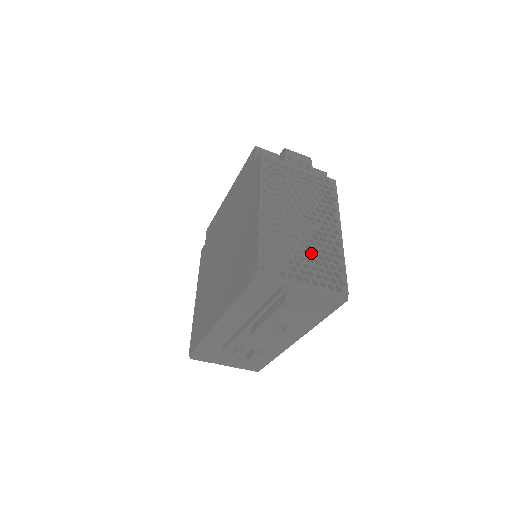
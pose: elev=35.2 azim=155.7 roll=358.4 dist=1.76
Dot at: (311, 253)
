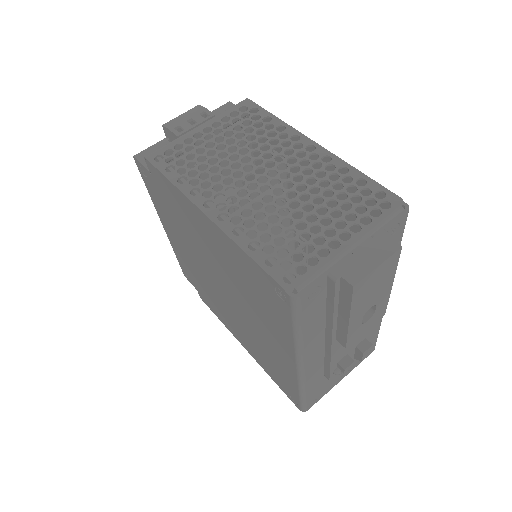
Dot at: (304, 195)
